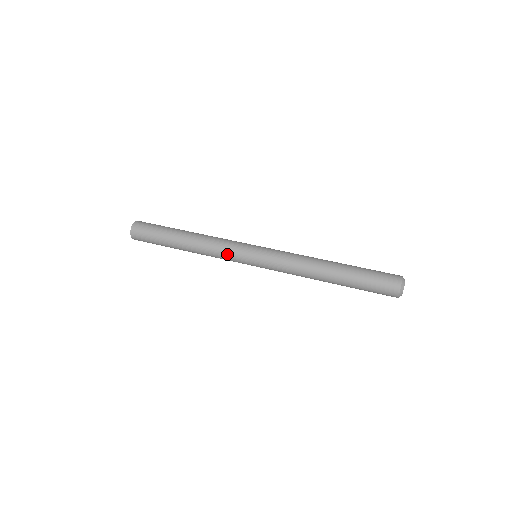
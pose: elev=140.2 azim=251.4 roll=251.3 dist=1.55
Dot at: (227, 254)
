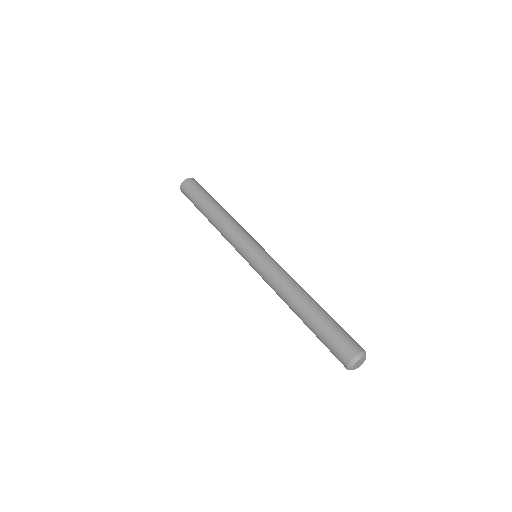
Dot at: occluded
